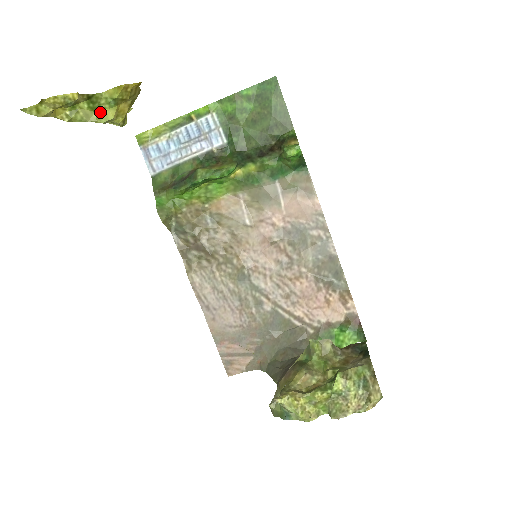
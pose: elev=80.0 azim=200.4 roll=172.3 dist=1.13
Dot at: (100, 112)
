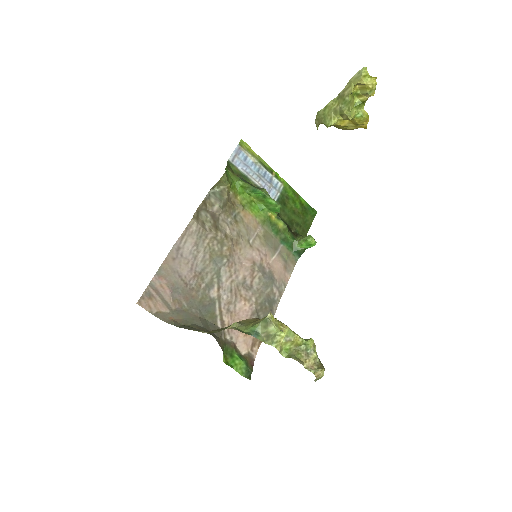
Dot at: (354, 110)
